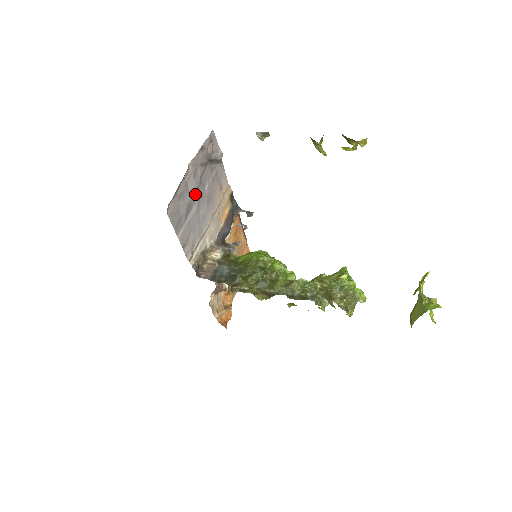
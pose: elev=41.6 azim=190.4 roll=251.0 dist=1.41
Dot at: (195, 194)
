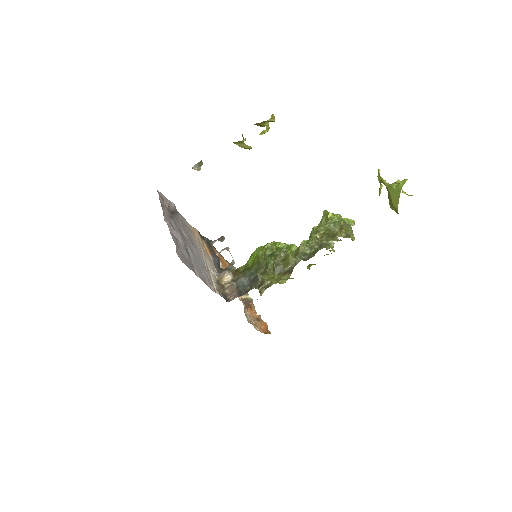
Dot at: (183, 240)
